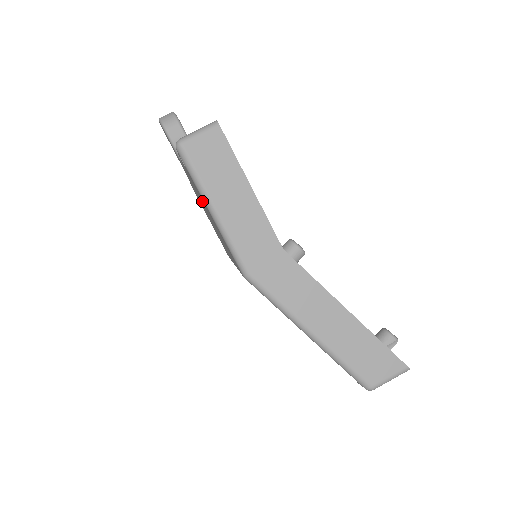
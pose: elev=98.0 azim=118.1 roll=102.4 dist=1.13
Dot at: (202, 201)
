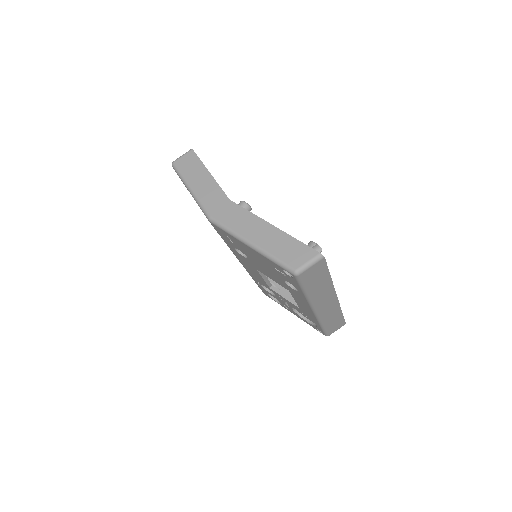
Dot at: occluded
